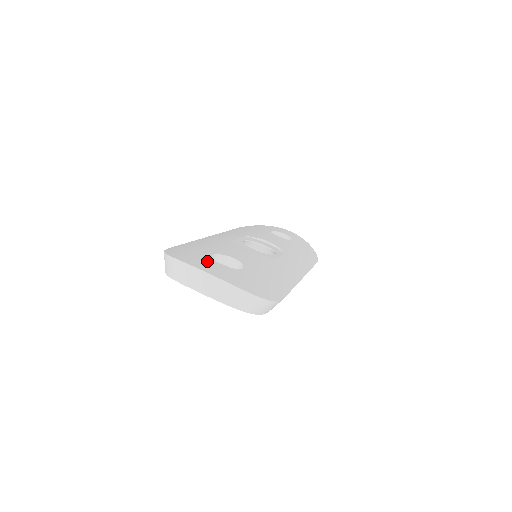
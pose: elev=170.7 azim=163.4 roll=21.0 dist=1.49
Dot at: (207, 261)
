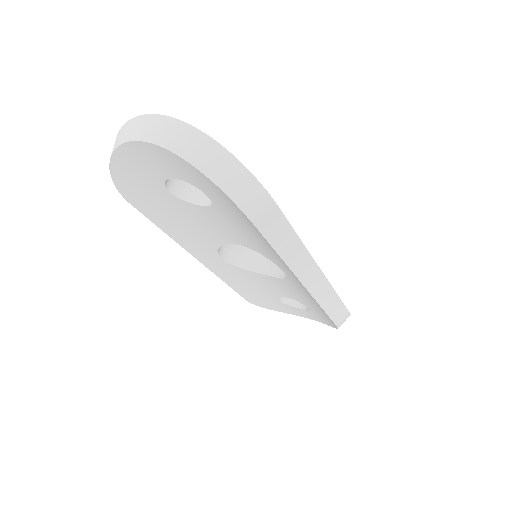
Dot at: occluded
